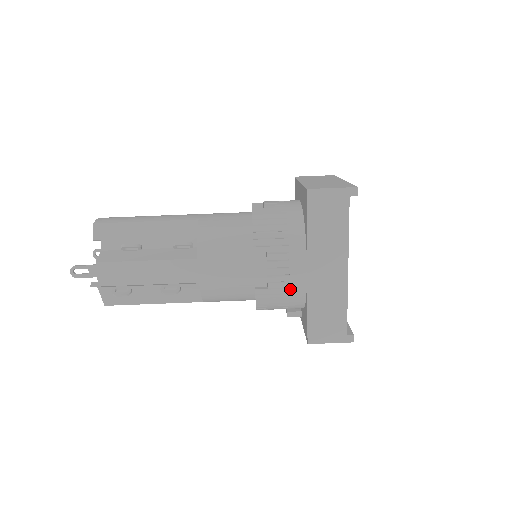
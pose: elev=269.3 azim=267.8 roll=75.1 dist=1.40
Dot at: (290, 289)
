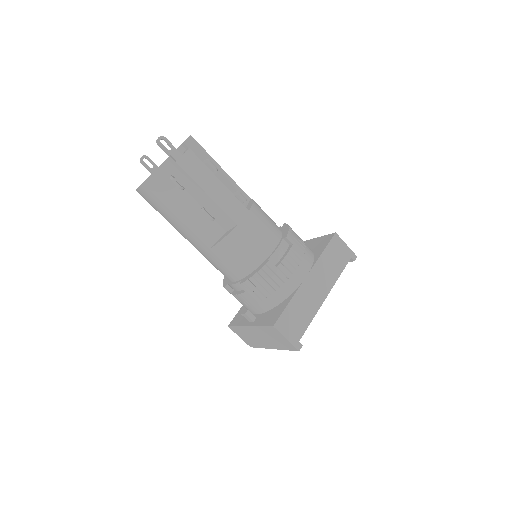
Dot at: (288, 280)
